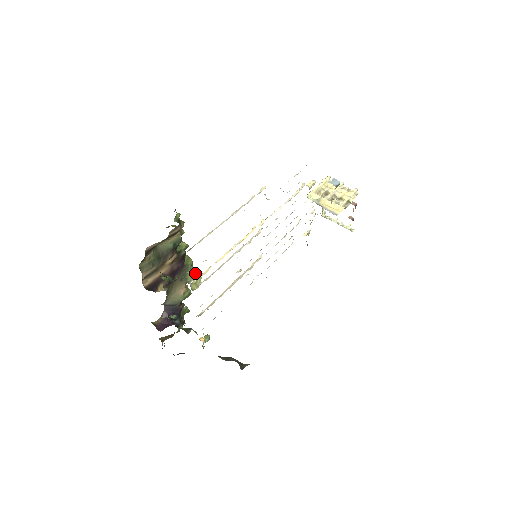
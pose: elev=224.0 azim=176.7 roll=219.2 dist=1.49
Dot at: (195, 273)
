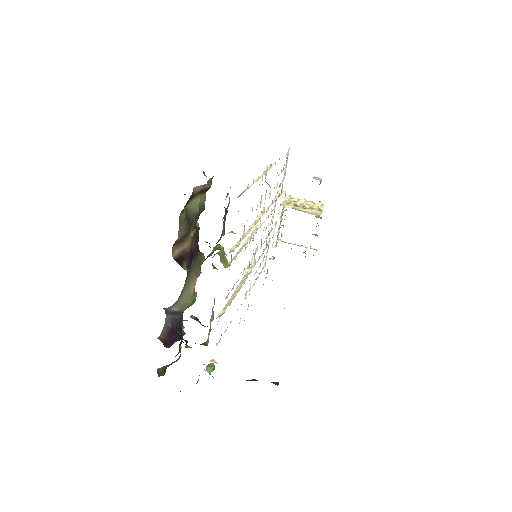
Dot at: (219, 252)
